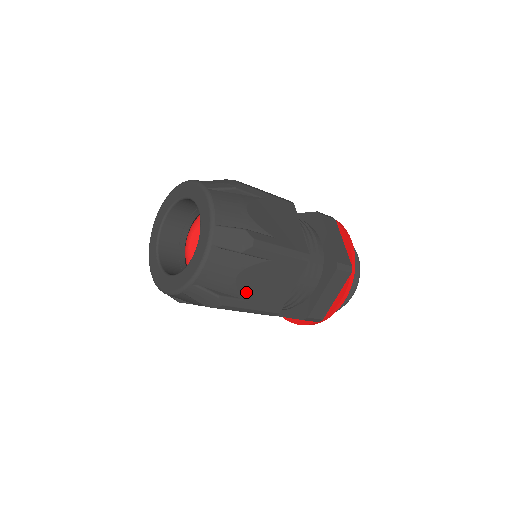
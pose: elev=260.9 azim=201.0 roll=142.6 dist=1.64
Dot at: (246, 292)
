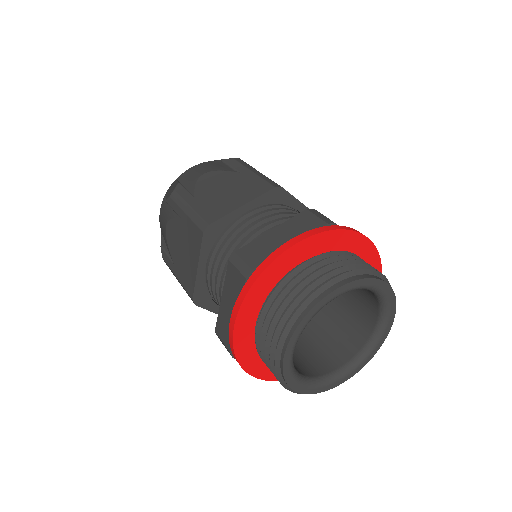
Dot at: (200, 189)
